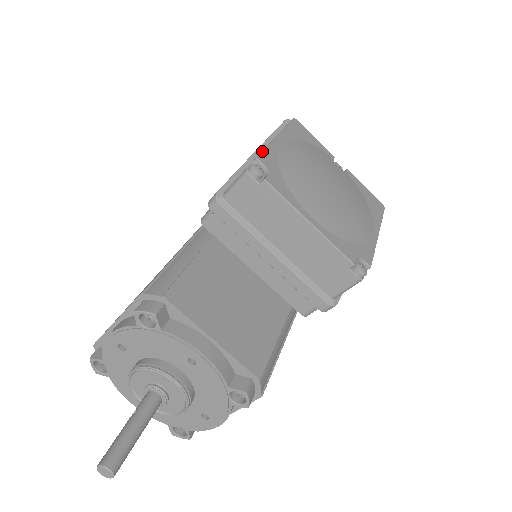
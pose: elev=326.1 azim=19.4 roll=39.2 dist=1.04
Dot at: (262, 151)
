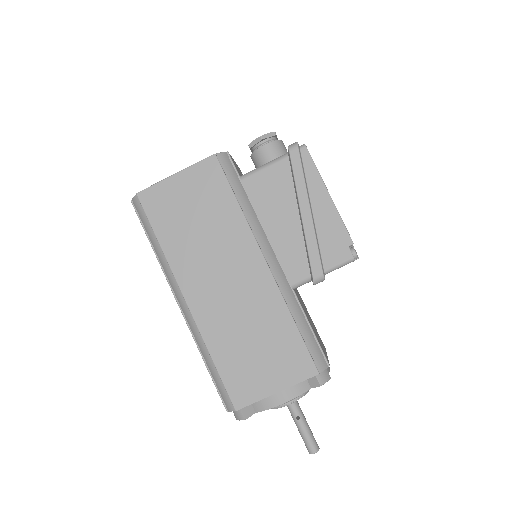
Dot at: occluded
